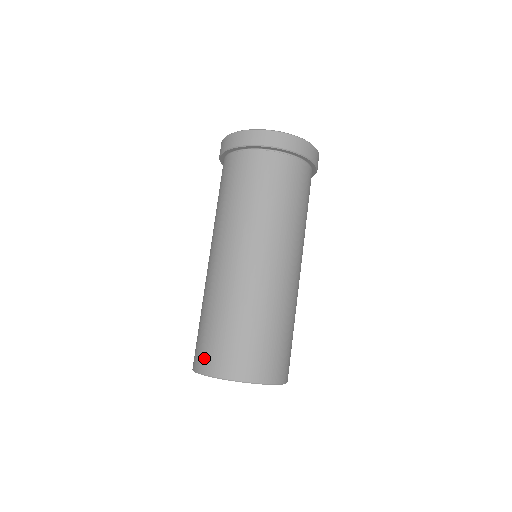
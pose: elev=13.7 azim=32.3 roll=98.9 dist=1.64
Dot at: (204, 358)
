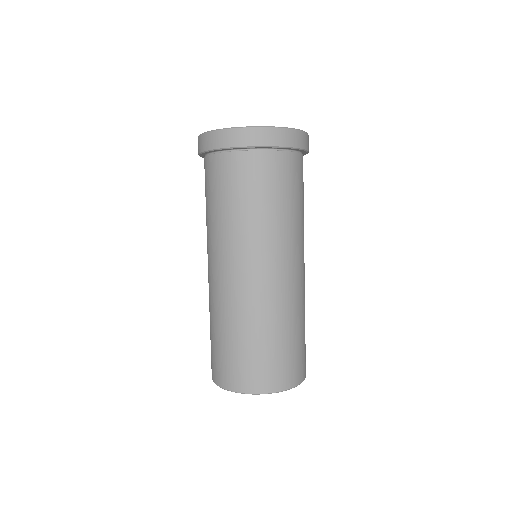
Dot at: (211, 363)
